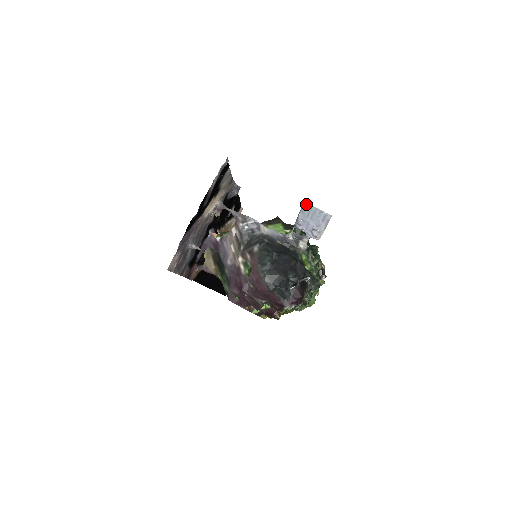
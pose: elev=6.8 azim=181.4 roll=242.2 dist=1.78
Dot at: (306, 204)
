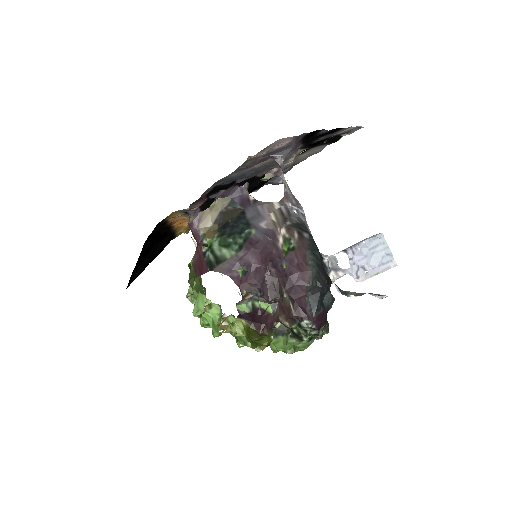
Dot at: (382, 235)
